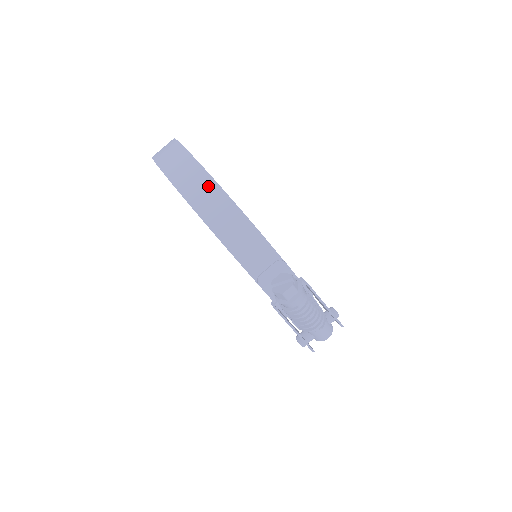
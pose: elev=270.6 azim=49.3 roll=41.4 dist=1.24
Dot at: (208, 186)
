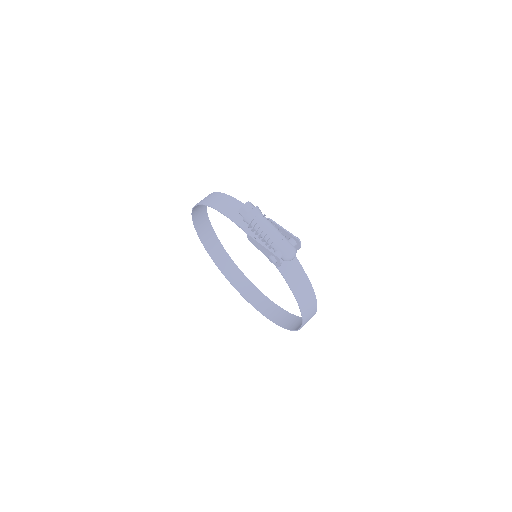
Dot at: (210, 195)
